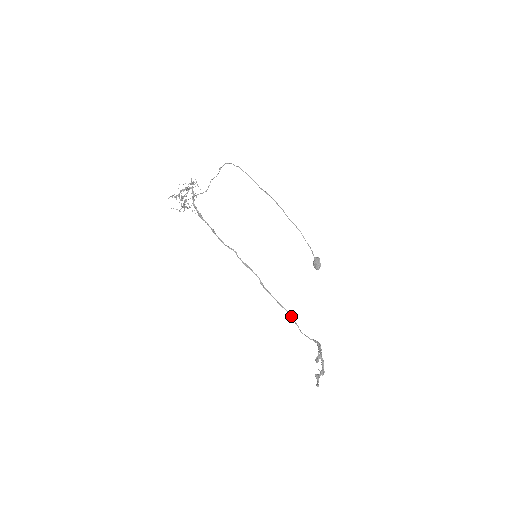
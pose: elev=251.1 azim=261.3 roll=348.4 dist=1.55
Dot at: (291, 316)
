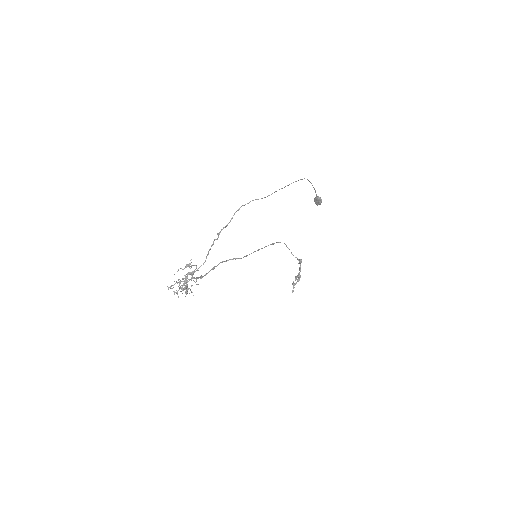
Dot at: occluded
